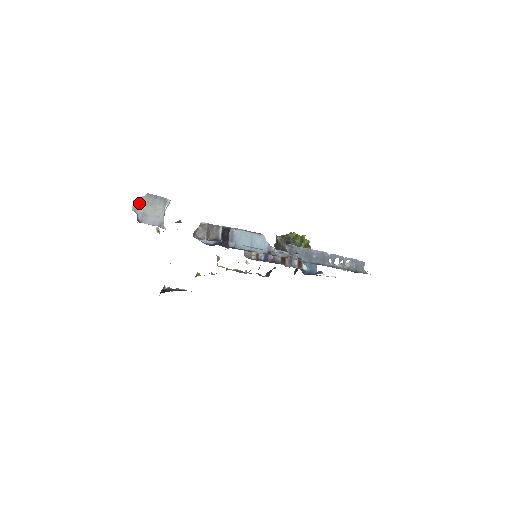
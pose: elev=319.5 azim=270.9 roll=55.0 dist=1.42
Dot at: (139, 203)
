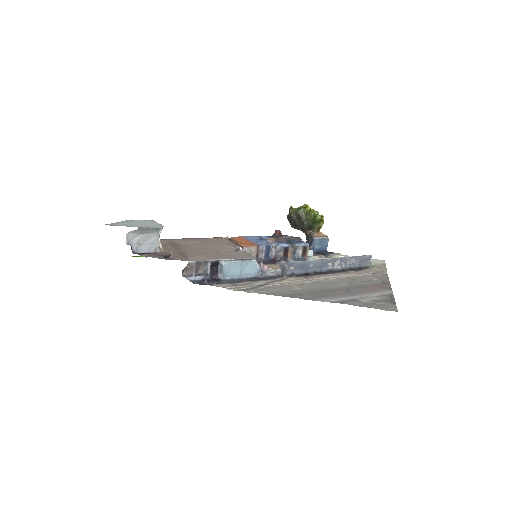
Dot at: (132, 235)
